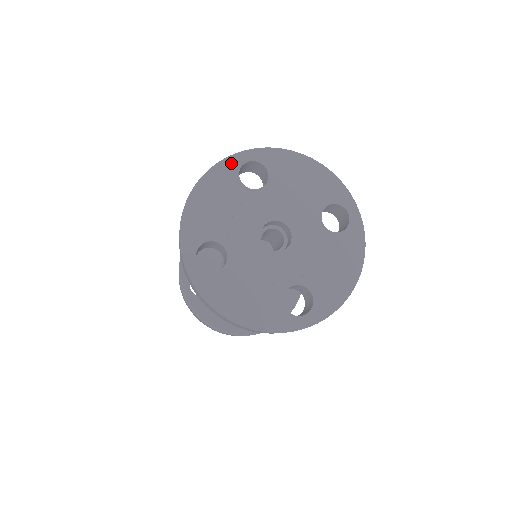
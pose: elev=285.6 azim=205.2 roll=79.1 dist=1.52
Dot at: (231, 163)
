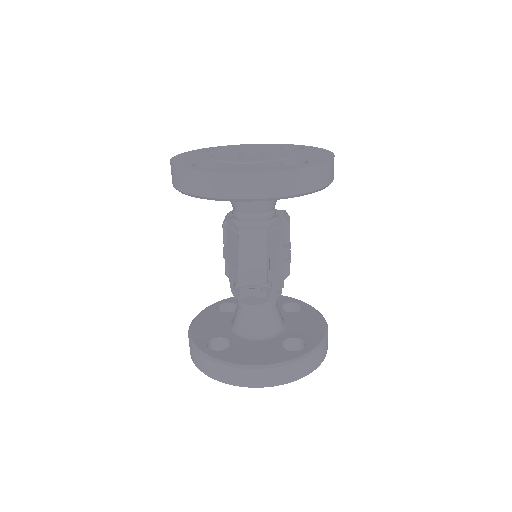
Dot at: (197, 151)
